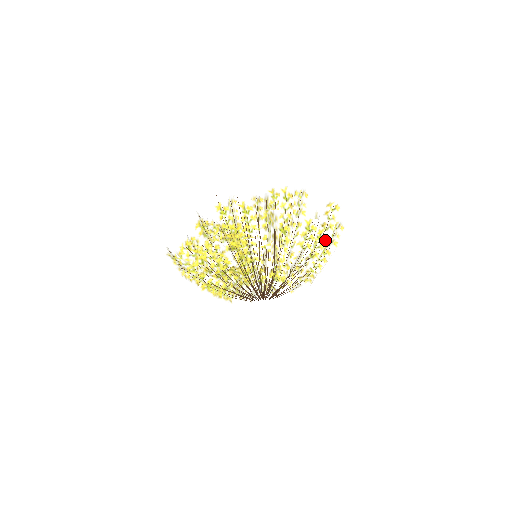
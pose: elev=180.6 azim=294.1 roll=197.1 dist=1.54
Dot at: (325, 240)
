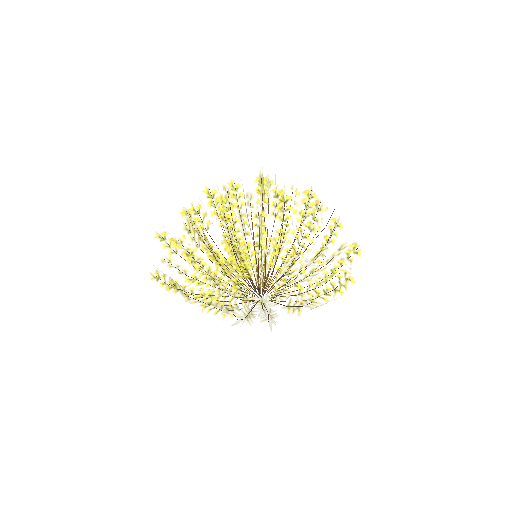
Dot at: occluded
